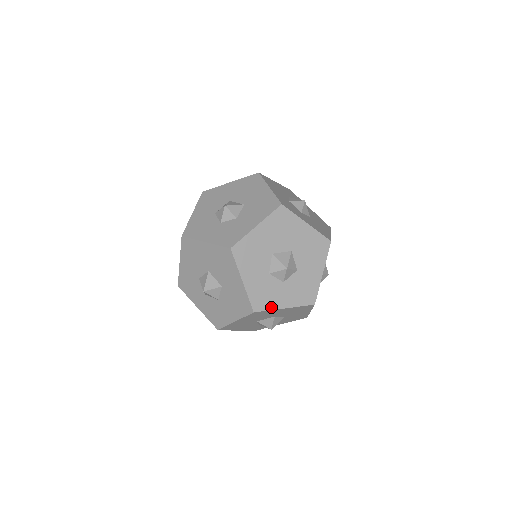
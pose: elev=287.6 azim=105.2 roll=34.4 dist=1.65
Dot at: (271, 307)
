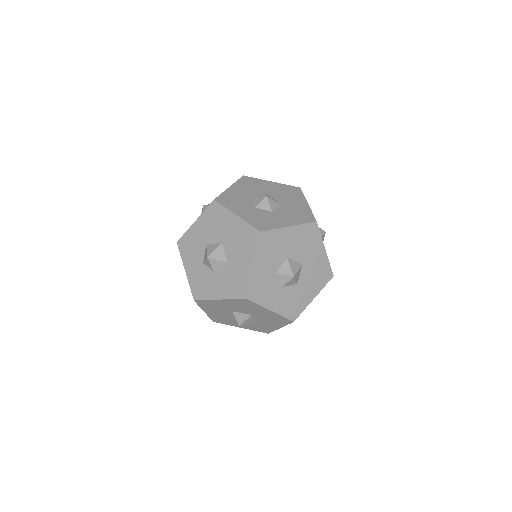
Dot at: (228, 324)
